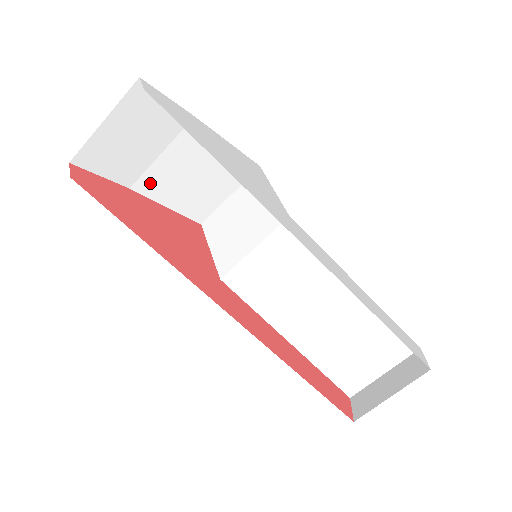
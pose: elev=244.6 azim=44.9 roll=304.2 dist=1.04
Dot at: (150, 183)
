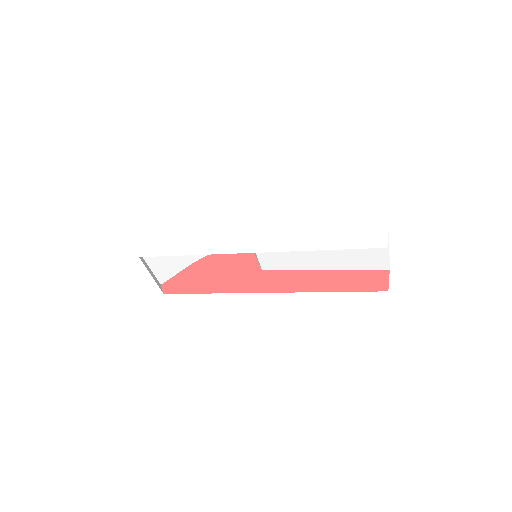
Dot at: occluded
